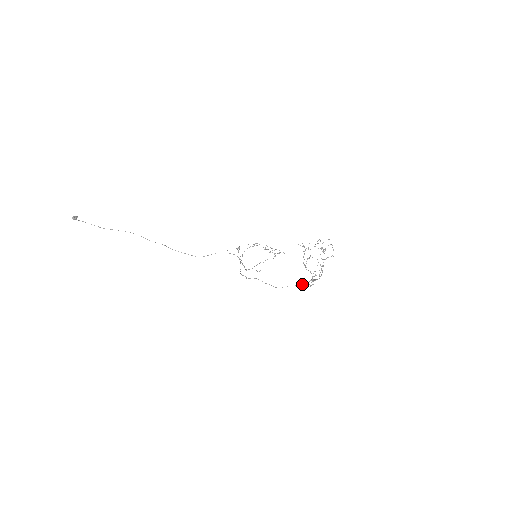
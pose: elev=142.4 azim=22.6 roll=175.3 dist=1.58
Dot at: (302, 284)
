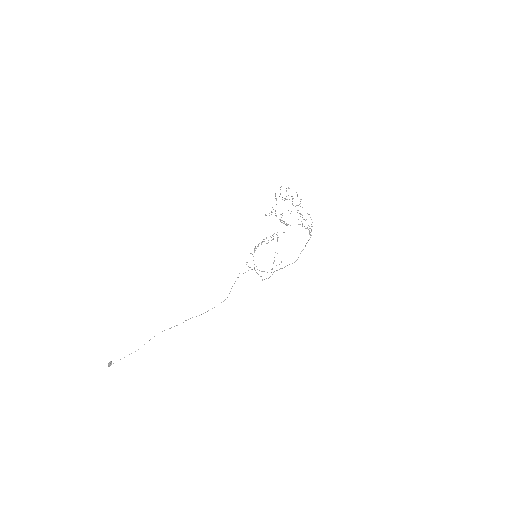
Dot at: (309, 239)
